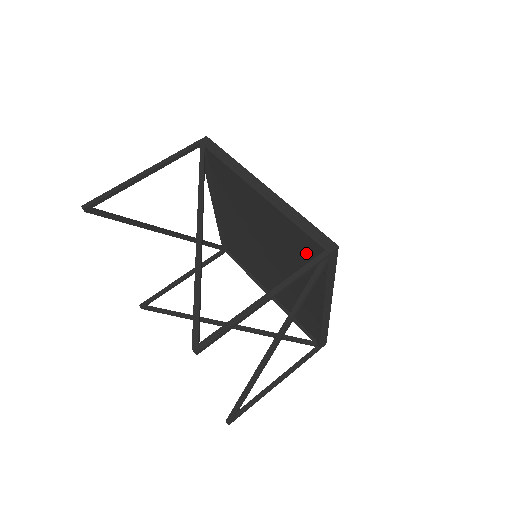
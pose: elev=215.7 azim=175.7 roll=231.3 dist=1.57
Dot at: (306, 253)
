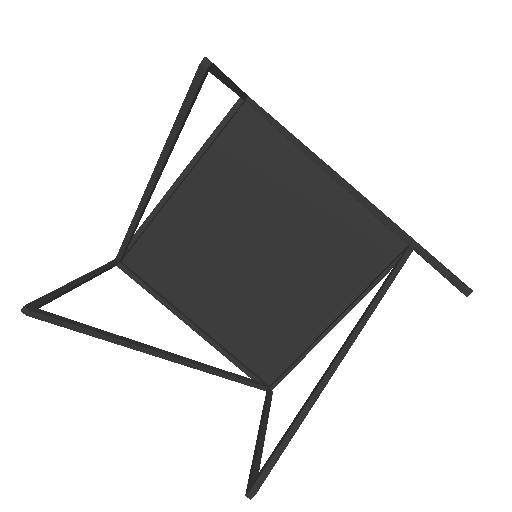
Dot at: (254, 153)
